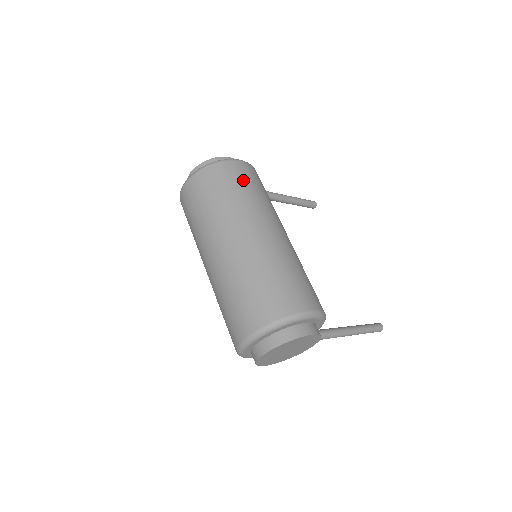
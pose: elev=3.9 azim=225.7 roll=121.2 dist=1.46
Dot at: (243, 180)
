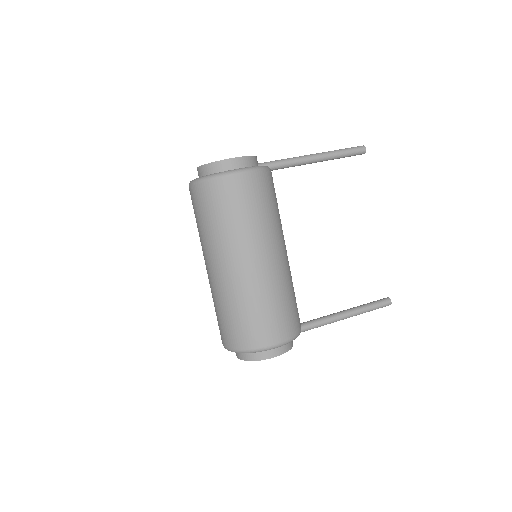
Dot at: (236, 203)
